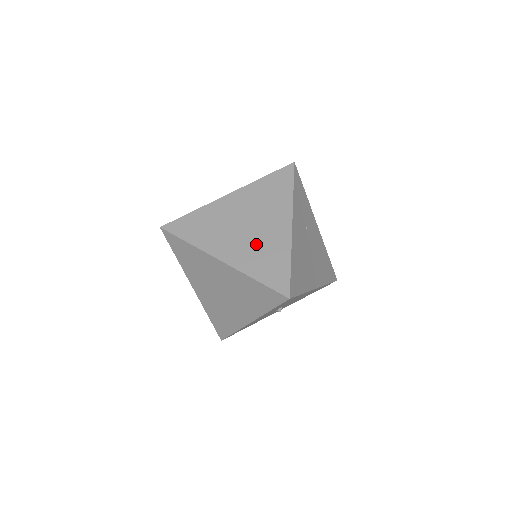
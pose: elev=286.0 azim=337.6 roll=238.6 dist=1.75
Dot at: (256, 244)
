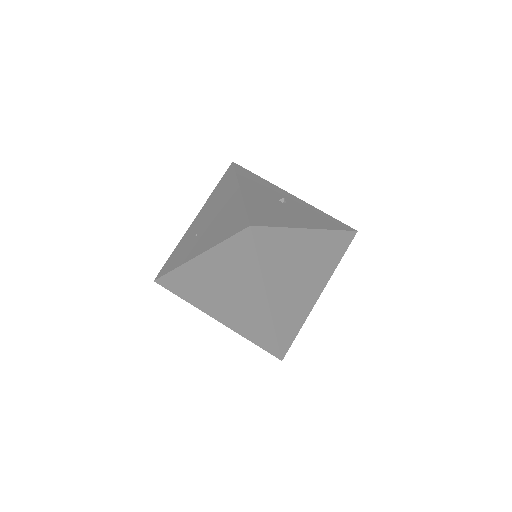
Dot at: (295, 299)
